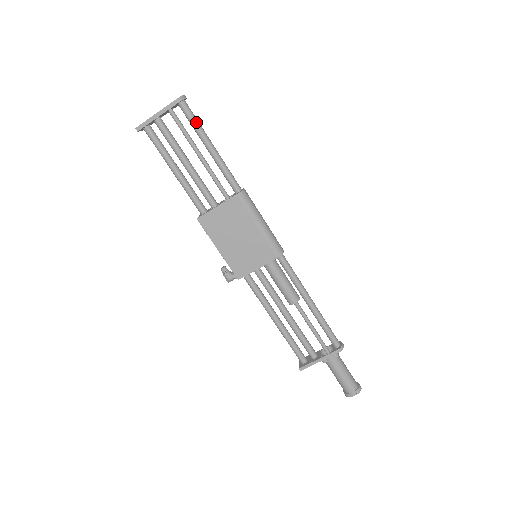
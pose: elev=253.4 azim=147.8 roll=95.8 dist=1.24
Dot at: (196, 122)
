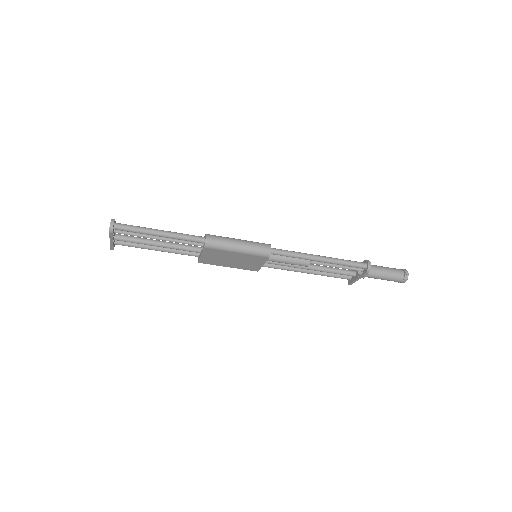
Dot at: (135, 231)
